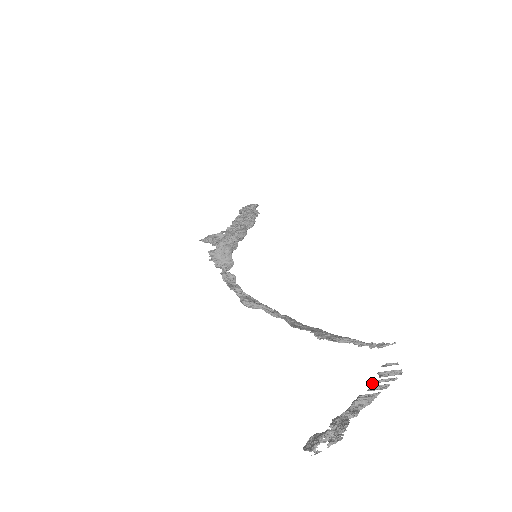
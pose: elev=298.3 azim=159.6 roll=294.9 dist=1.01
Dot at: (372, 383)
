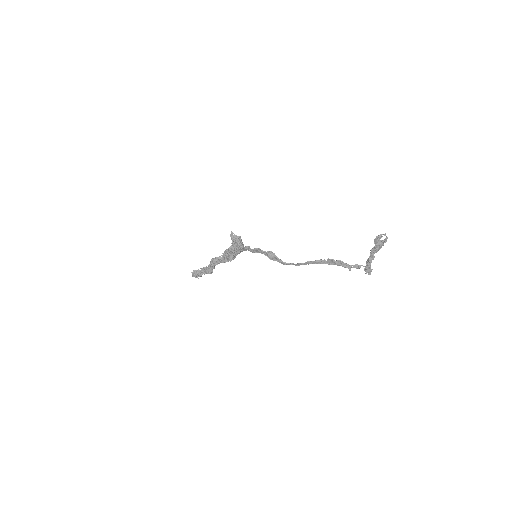
Dot at: (366, 267)
